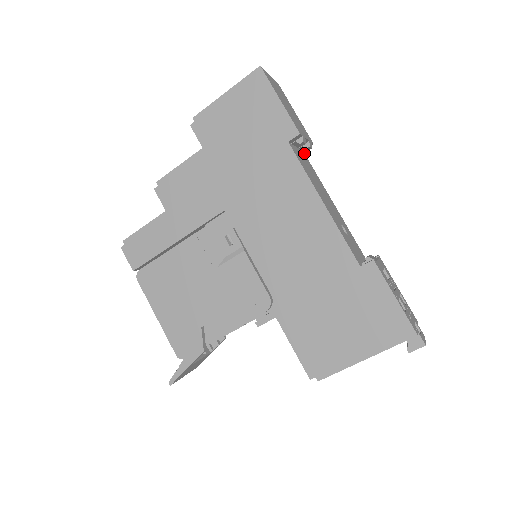
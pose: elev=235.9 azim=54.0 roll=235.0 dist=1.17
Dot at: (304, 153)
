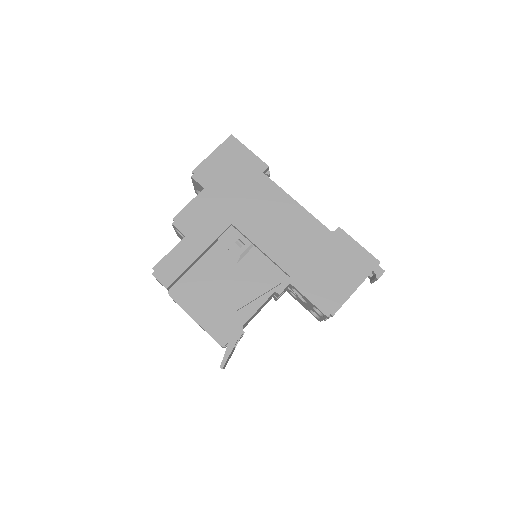
Dot at: occluded
